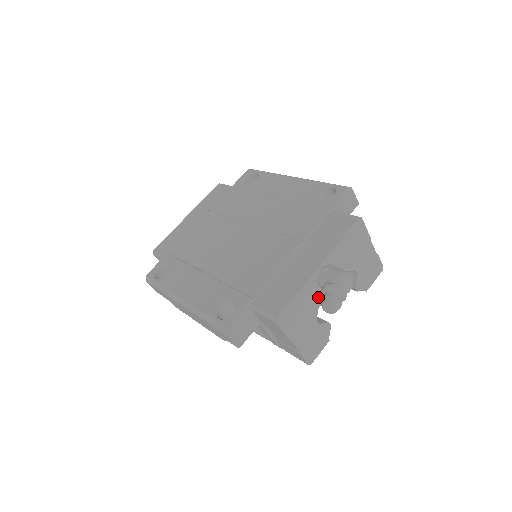
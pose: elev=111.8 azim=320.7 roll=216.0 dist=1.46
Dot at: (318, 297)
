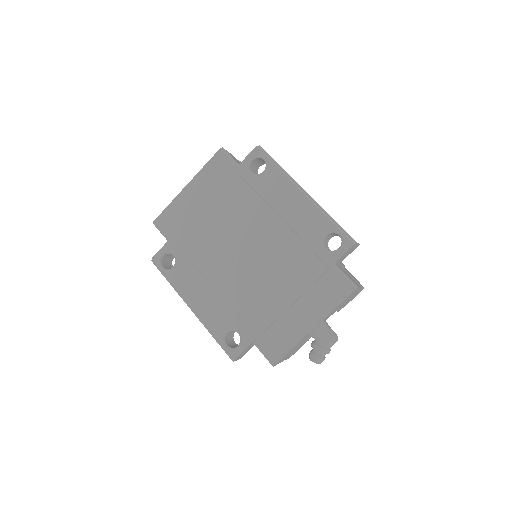
Dot at: (307, 337)
